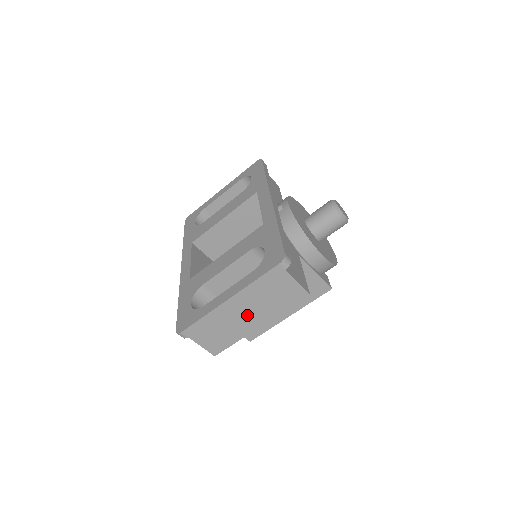
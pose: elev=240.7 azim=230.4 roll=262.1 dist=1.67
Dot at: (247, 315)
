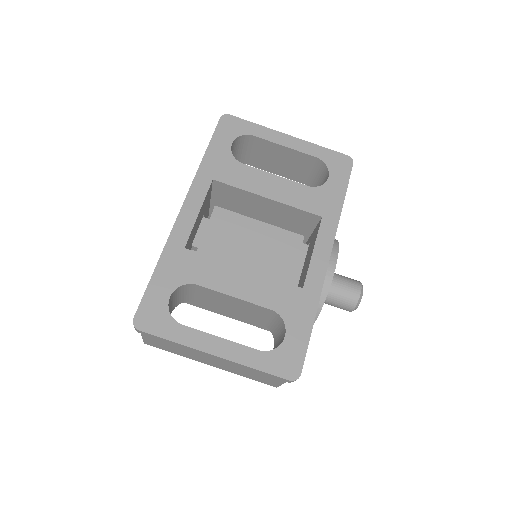
Dot at: (213, 362)
